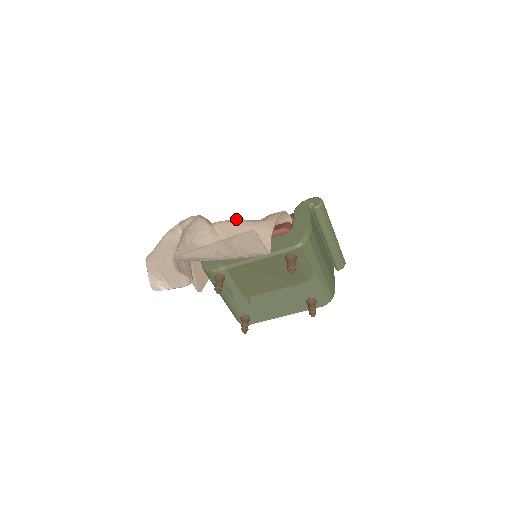
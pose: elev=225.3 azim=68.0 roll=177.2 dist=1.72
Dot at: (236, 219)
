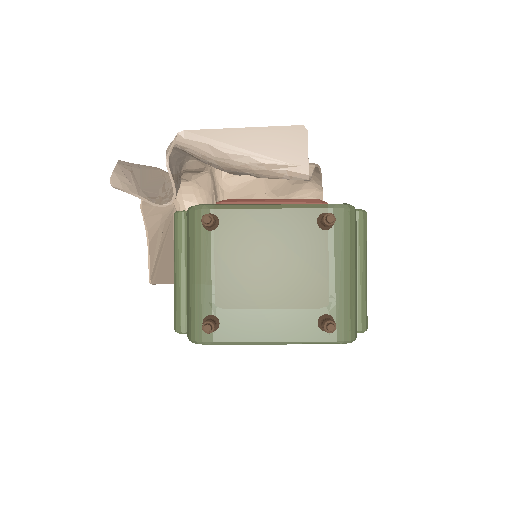
Dot at: occluded
